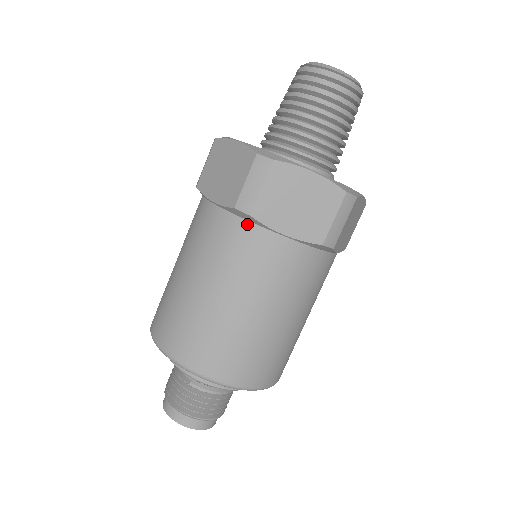
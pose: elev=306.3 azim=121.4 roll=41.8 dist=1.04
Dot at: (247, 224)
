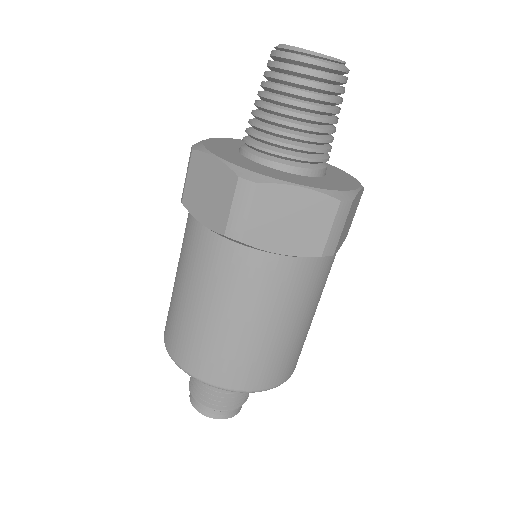
Dot at: (189, 213)
